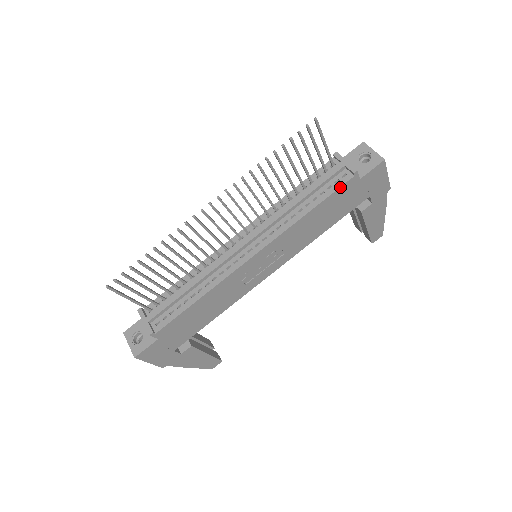
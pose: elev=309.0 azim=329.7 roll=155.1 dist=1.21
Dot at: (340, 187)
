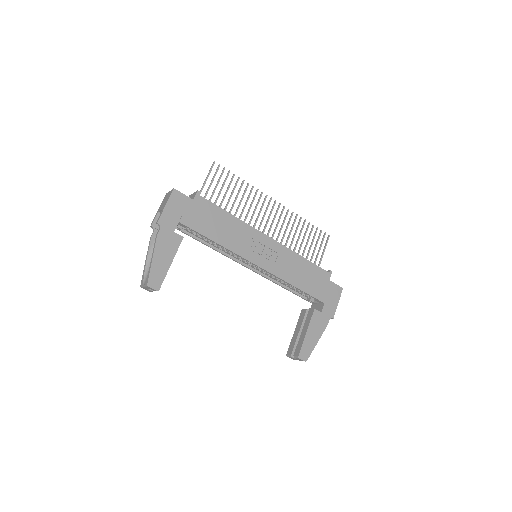
Dot at: (321, 268)
